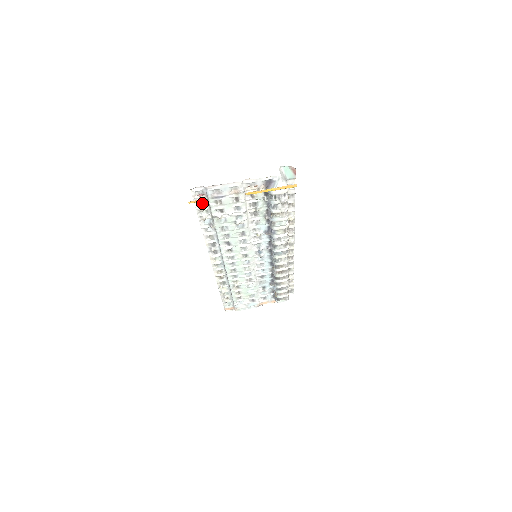
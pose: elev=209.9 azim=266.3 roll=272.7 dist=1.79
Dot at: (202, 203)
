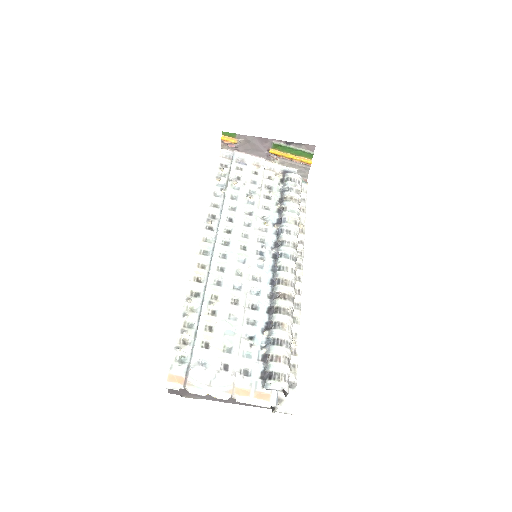
Dot at: (224, 166)
